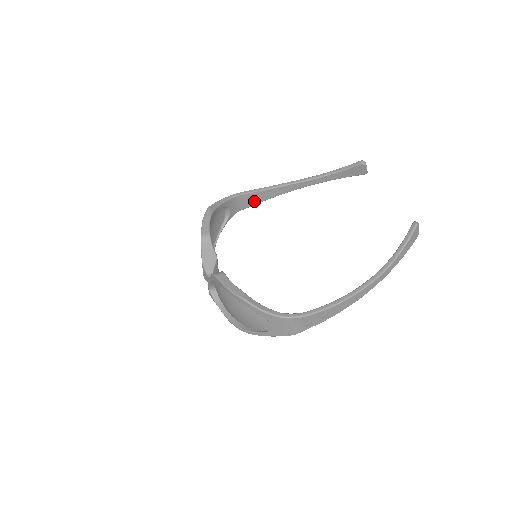
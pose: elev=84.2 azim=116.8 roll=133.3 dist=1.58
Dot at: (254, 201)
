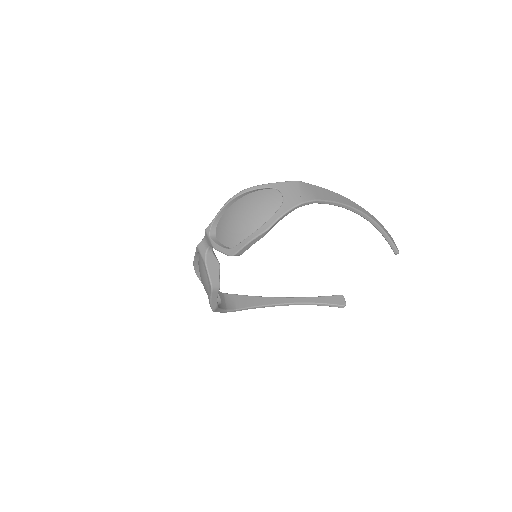
Dot at: occluded
